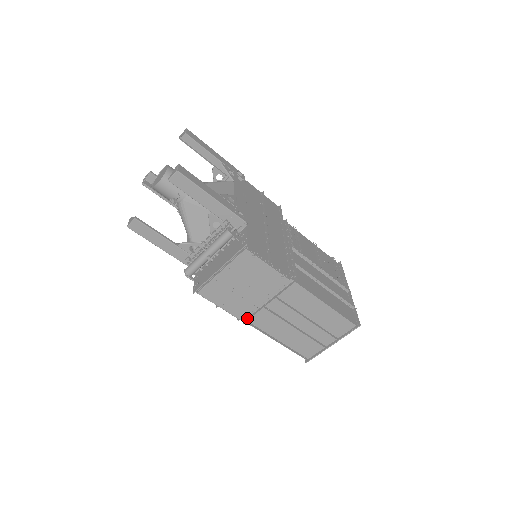
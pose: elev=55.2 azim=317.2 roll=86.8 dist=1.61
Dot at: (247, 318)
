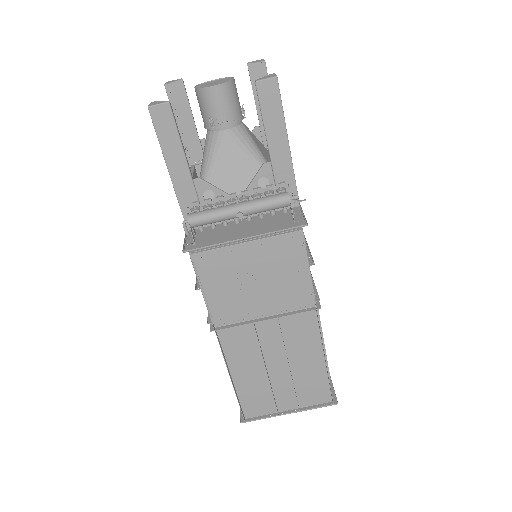
Dot at: (219, 326)
